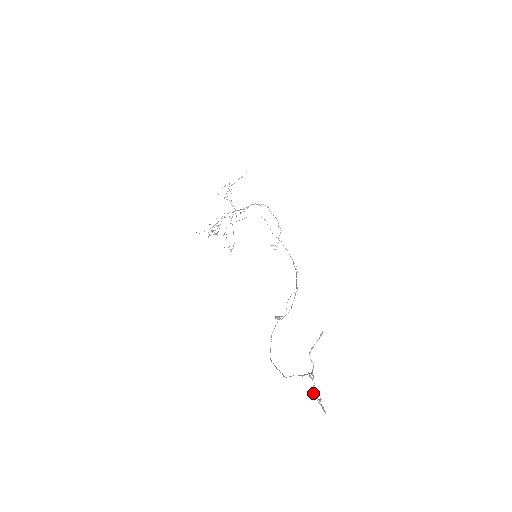
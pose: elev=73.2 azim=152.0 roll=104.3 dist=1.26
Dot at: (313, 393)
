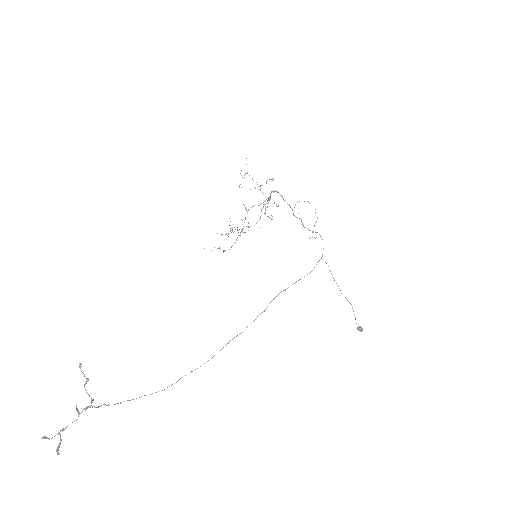
Dot at: (63, 428)
